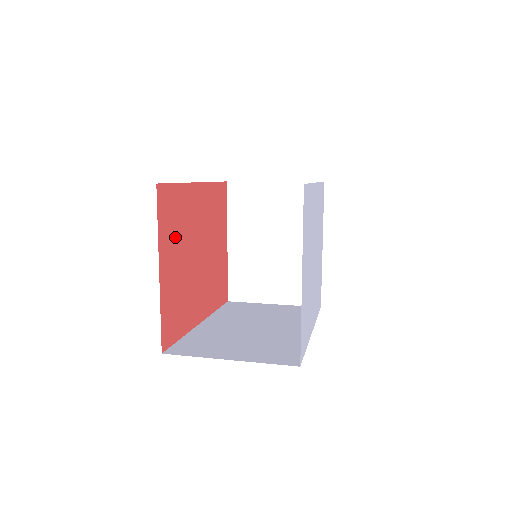
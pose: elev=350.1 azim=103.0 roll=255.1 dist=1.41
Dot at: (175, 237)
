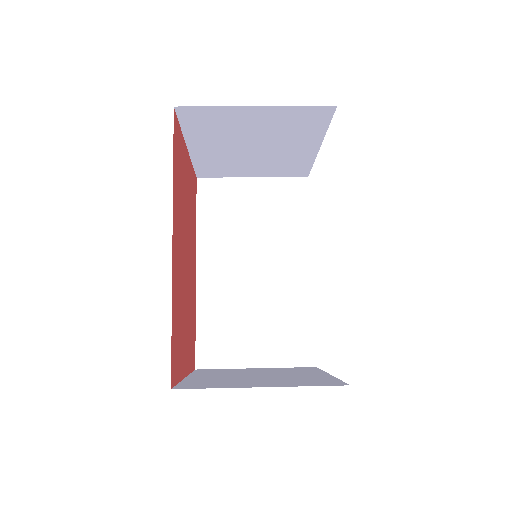
Dot at: (181, 334)
